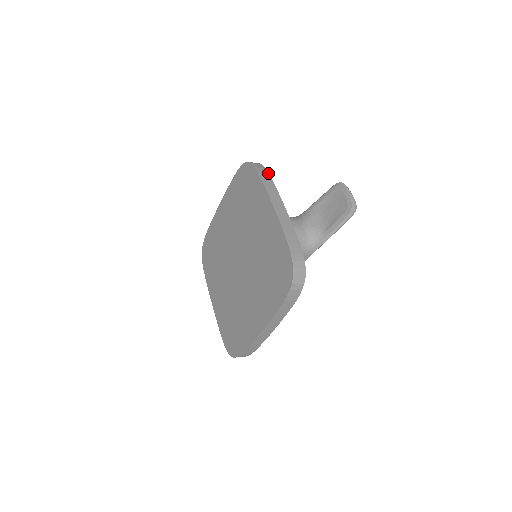
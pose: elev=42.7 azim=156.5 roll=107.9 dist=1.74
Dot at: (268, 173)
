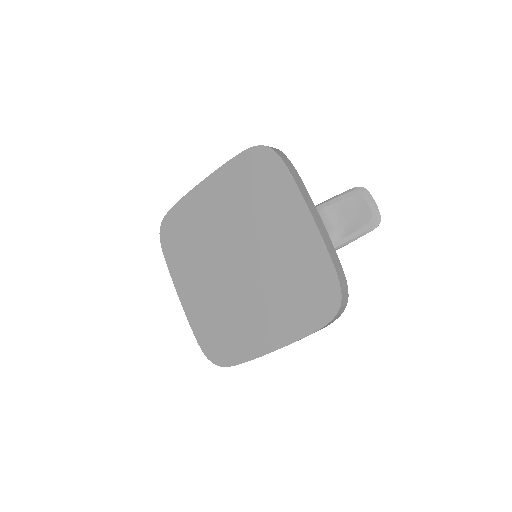
Dot at: (294, 167)
